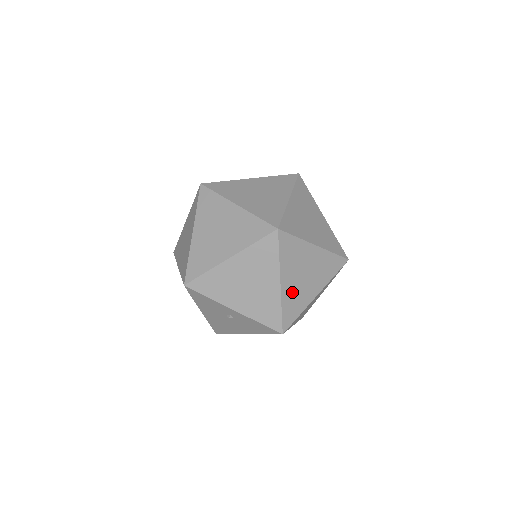
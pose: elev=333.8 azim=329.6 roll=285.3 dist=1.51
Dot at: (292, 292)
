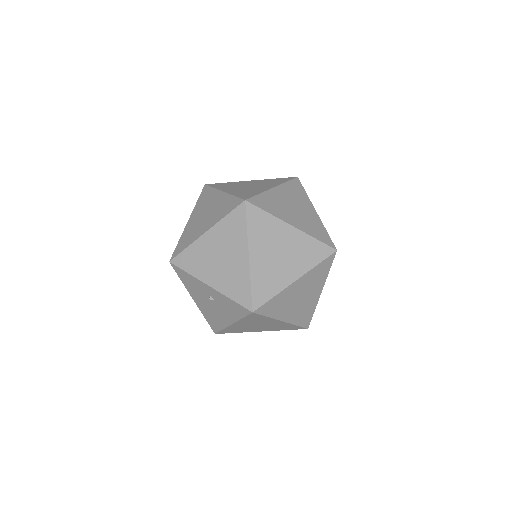
Dot at: (264, 269)
